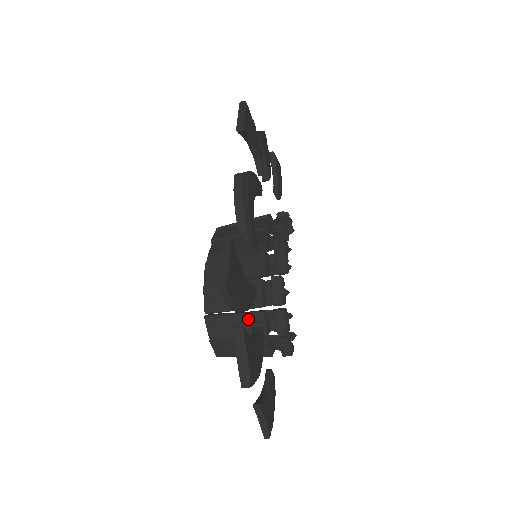
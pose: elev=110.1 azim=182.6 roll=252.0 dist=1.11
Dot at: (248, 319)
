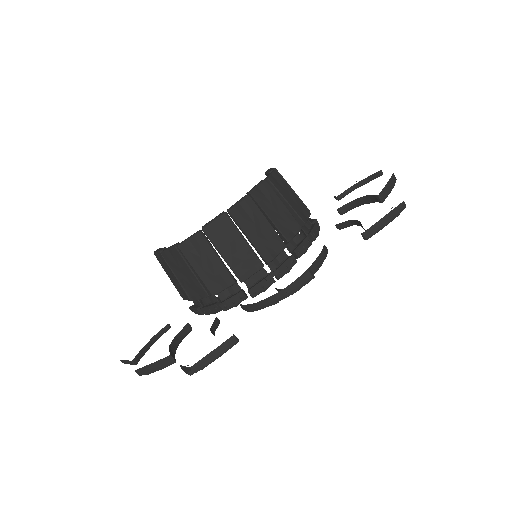
Dot at: (197, 285)
